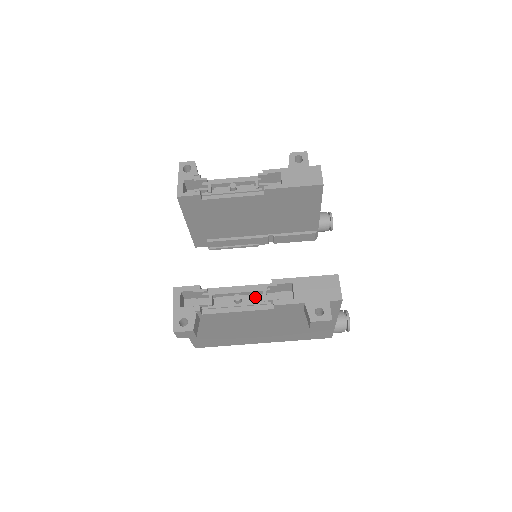
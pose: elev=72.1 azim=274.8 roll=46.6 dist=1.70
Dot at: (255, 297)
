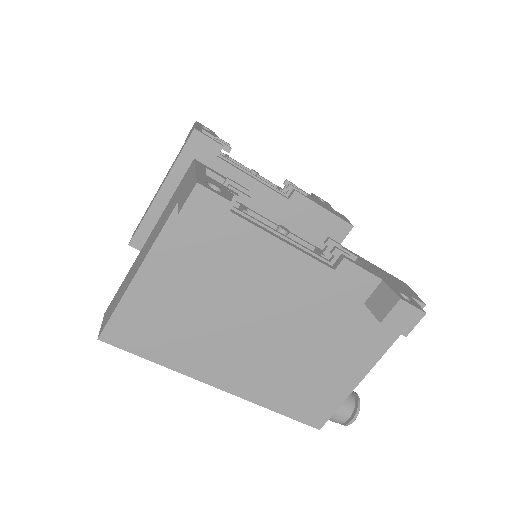
Dot at: occluded
